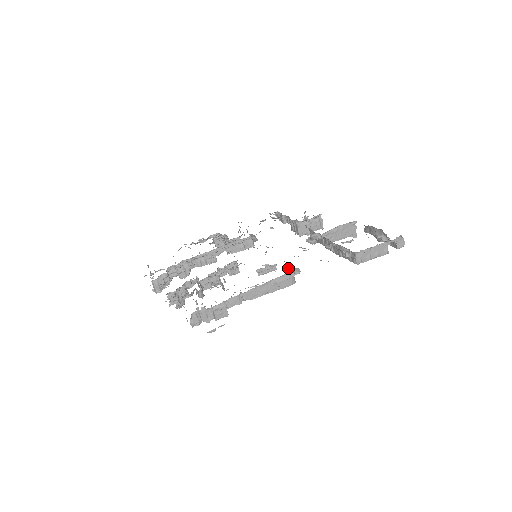
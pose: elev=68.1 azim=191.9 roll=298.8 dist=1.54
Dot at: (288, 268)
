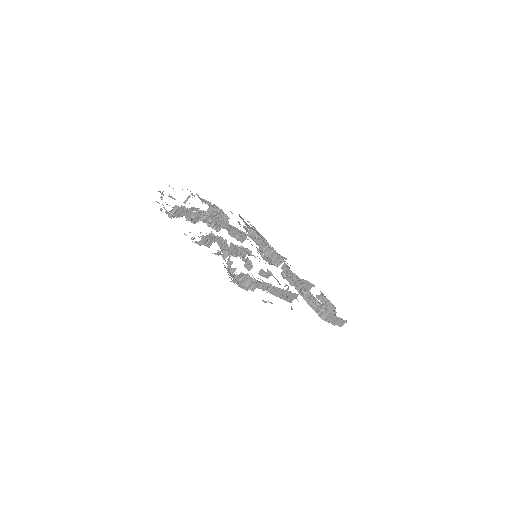
Dot at: (288, 288)
